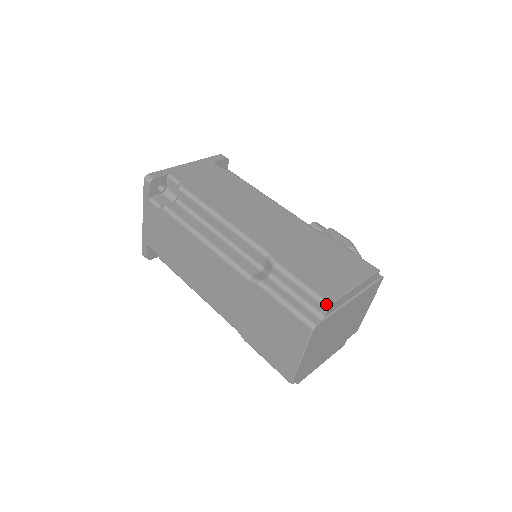
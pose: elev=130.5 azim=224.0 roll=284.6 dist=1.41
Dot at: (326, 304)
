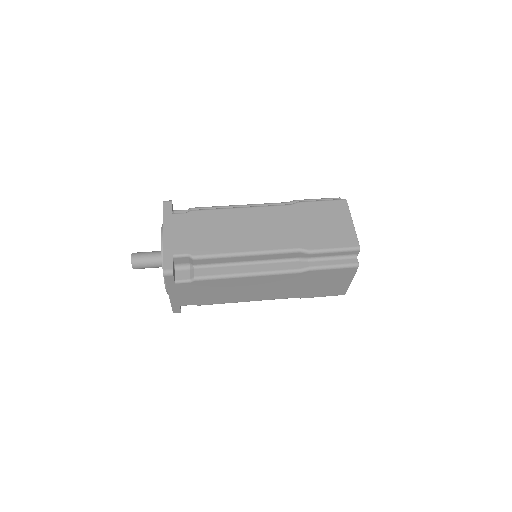
Dot at: occluded
